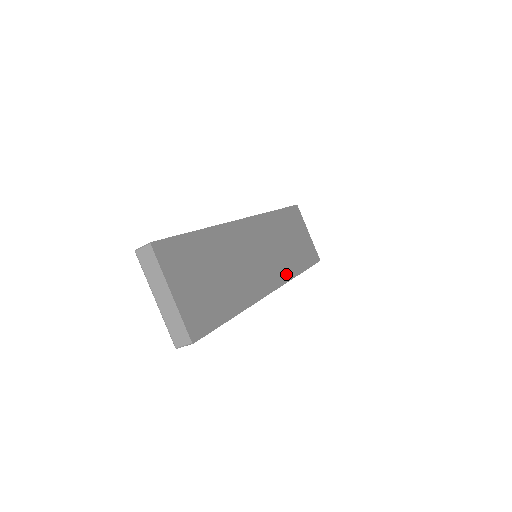
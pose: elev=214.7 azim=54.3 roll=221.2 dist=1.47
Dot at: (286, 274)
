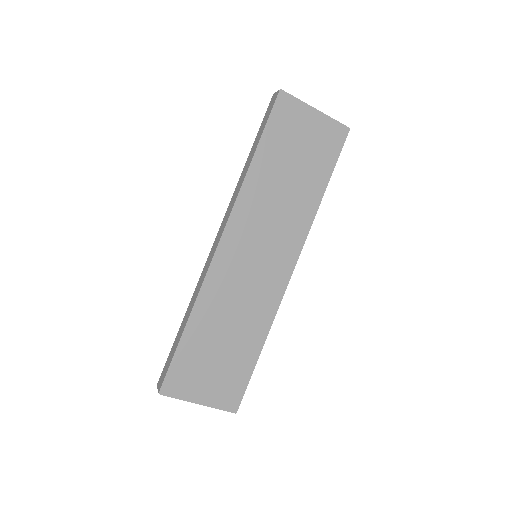
Dot at: (301, 231)
